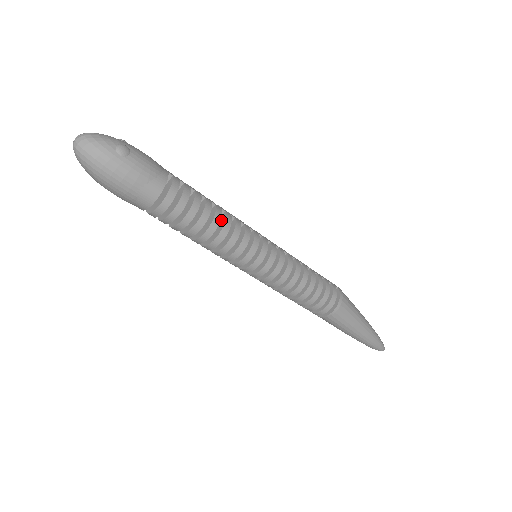
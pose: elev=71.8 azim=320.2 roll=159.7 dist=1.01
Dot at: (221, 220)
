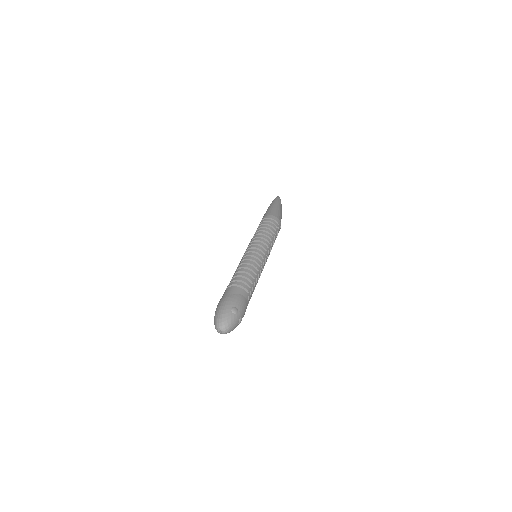
Dot at: occluded
